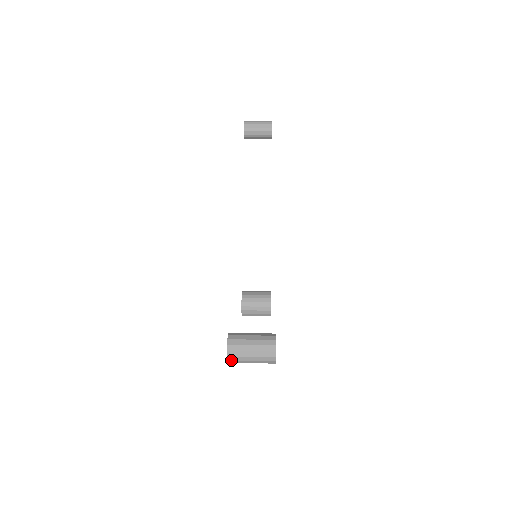
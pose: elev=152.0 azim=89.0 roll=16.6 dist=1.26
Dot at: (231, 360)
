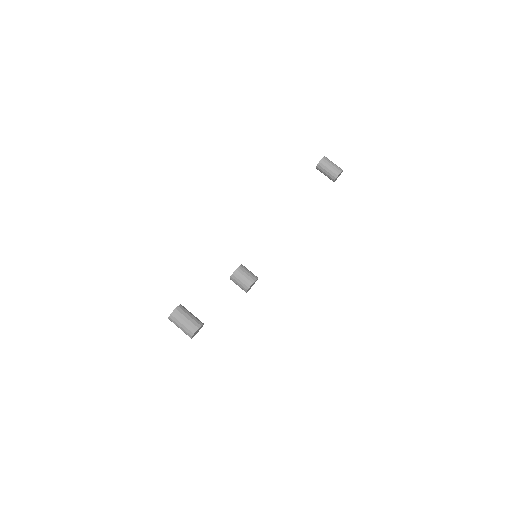
Dot at: (170, 319)
